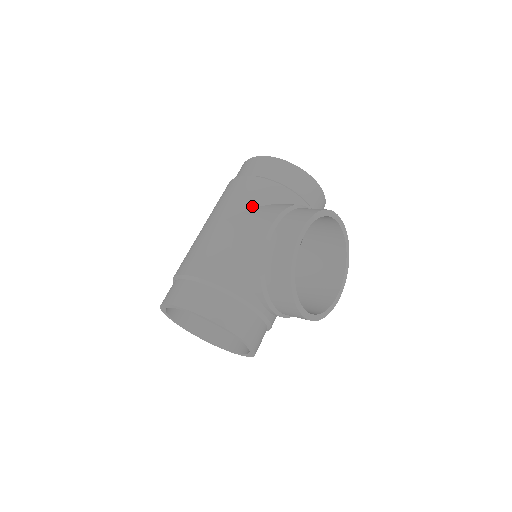
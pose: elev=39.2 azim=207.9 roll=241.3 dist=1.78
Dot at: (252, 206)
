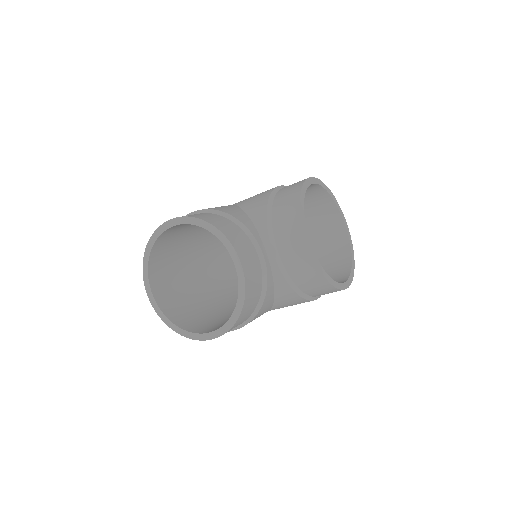
Dot at: occluded
